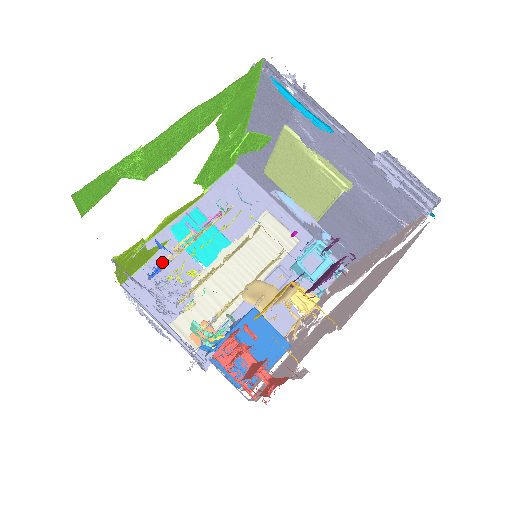
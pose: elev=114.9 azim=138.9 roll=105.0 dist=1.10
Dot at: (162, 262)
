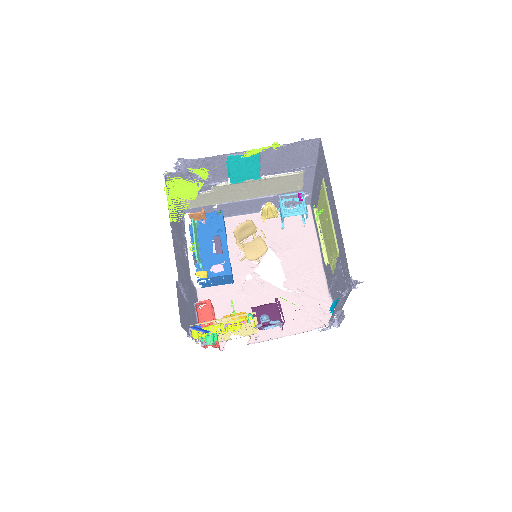
Dot at: occluded
